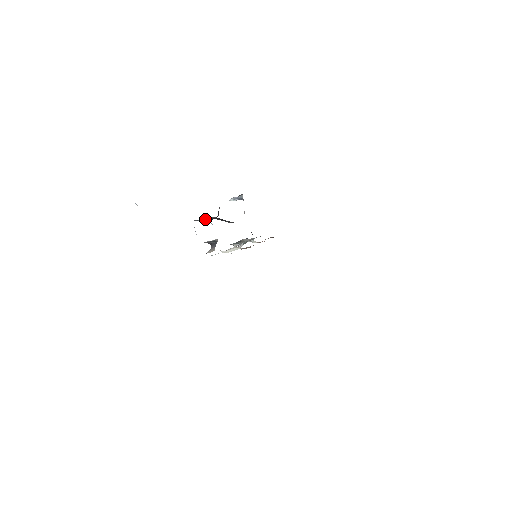
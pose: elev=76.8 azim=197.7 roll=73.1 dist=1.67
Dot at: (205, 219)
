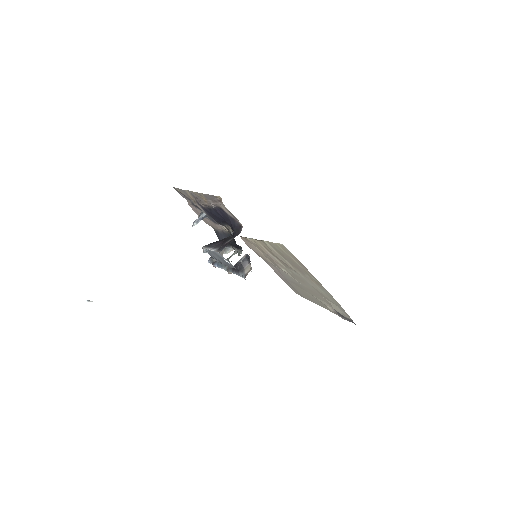
Dot at: (225, 243)
